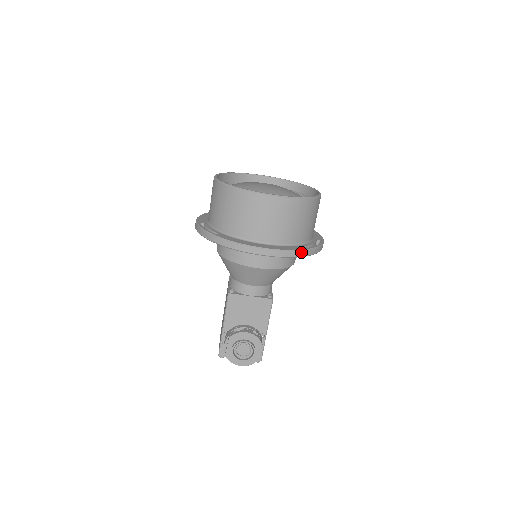
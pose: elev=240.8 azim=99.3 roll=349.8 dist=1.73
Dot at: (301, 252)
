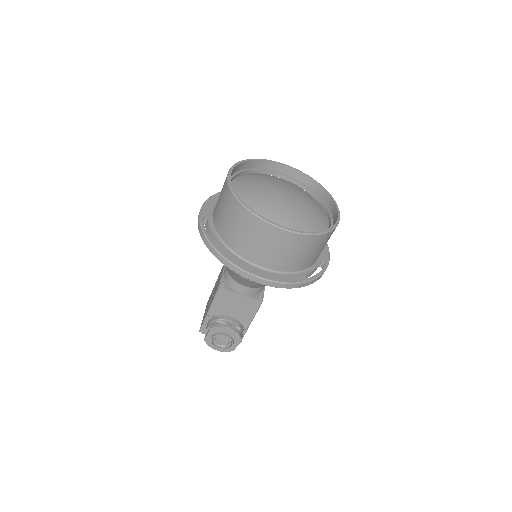
Dot at: (299, 284)
